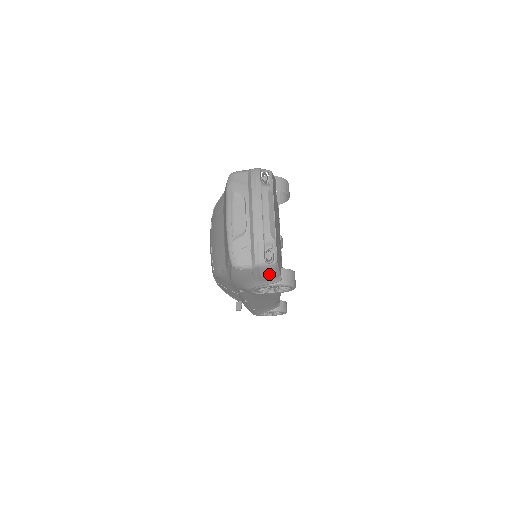
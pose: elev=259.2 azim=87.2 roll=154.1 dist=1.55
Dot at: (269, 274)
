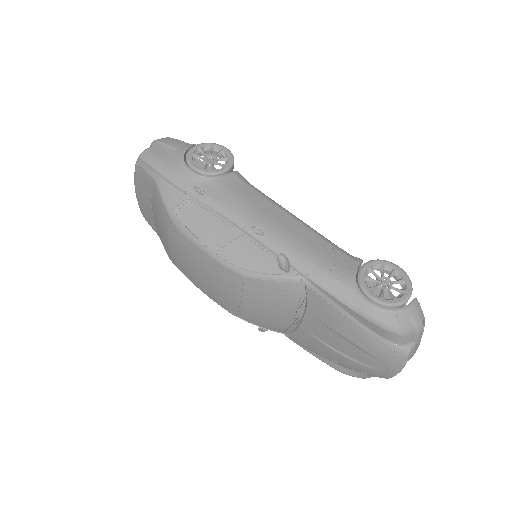
Dot at: (173, 142)
